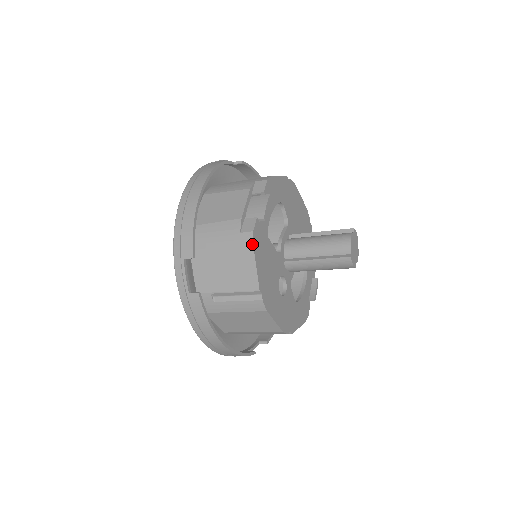
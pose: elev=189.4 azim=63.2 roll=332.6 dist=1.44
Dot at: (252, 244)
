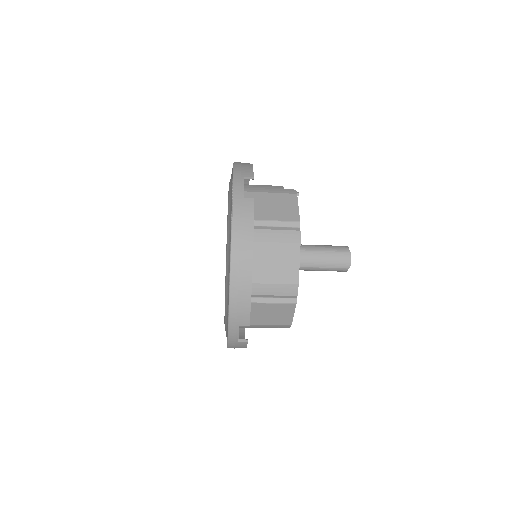
Dot at: (296, 194)
